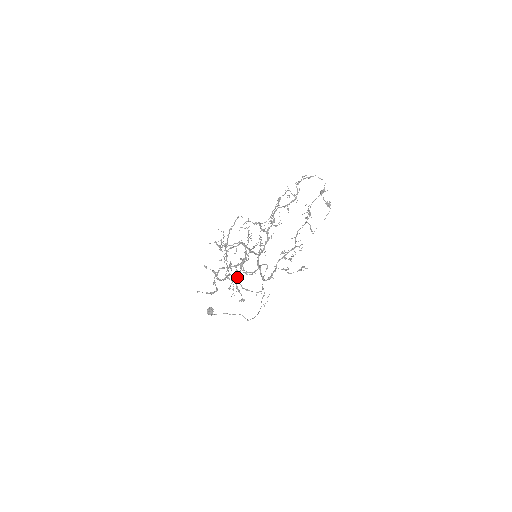
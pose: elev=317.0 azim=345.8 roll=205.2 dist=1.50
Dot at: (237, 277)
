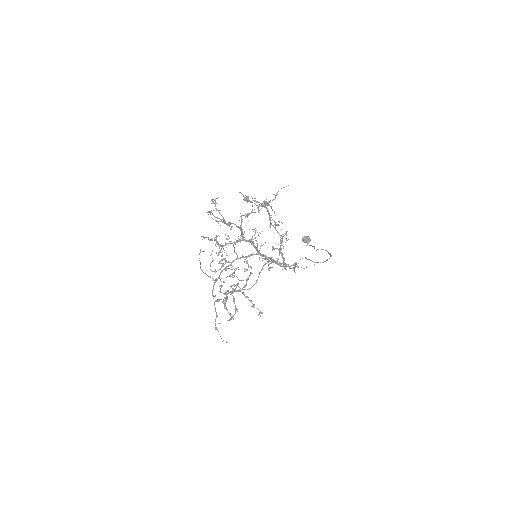
Dot at: (244, 295)
